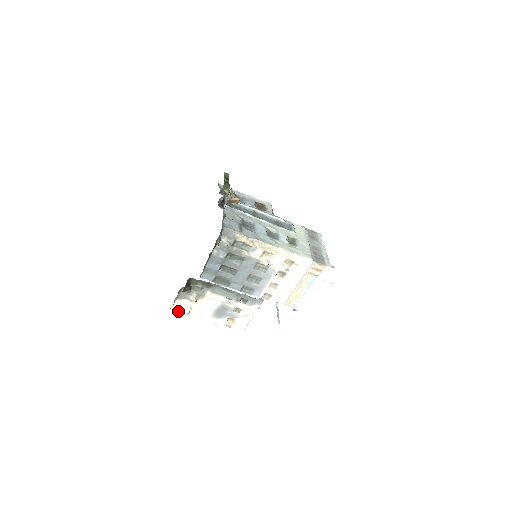
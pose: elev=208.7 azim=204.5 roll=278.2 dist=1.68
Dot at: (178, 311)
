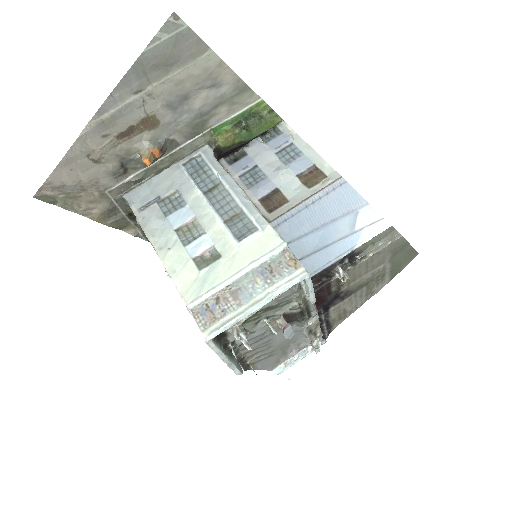
Dot at: occluded
